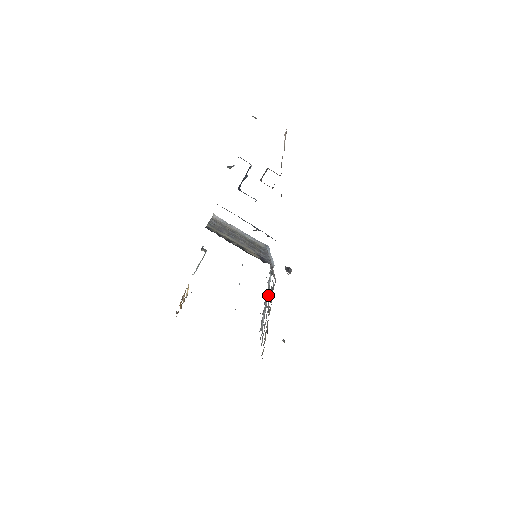
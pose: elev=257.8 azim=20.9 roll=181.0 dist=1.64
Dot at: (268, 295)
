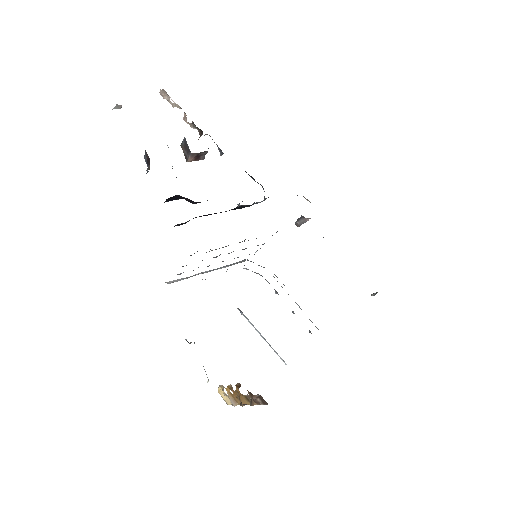
Dot at: occluded
